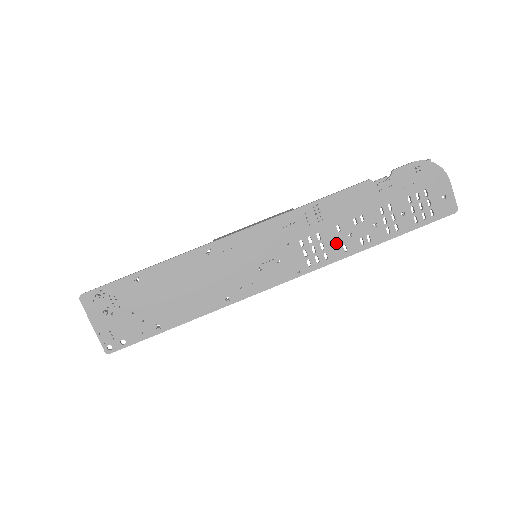
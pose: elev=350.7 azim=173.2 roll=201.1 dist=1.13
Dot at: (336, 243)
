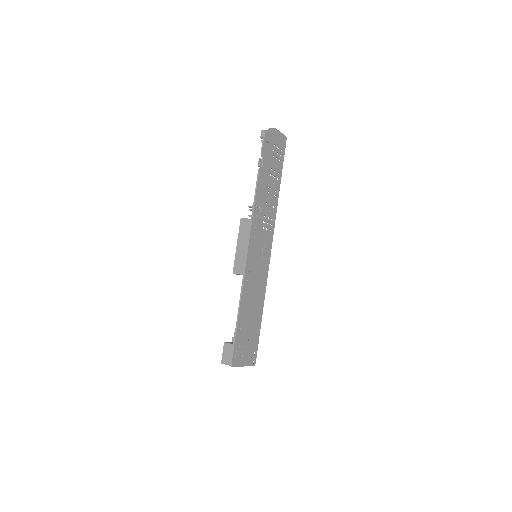
Dot at: (271, 210)
